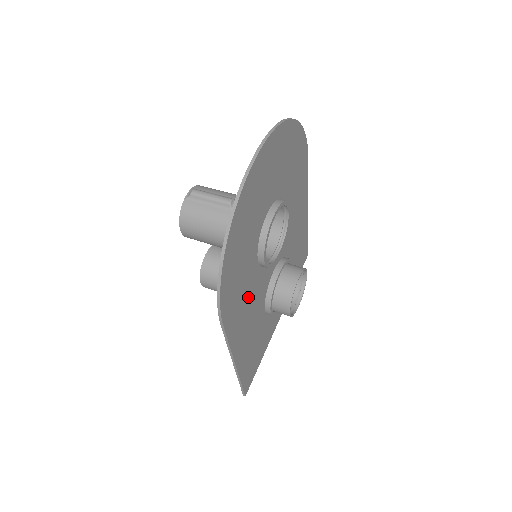
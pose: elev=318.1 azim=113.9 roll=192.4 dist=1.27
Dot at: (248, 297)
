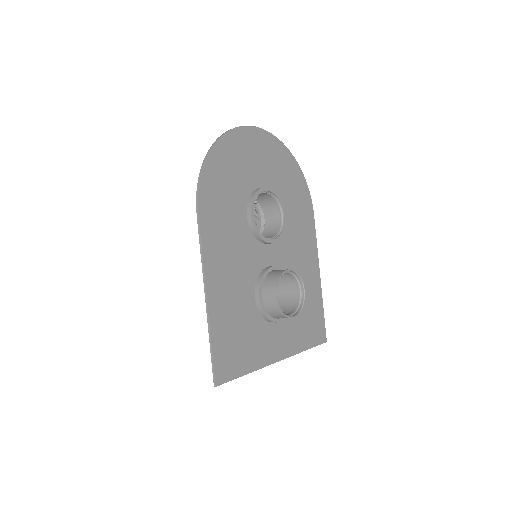
Dot at: (232, 239)
